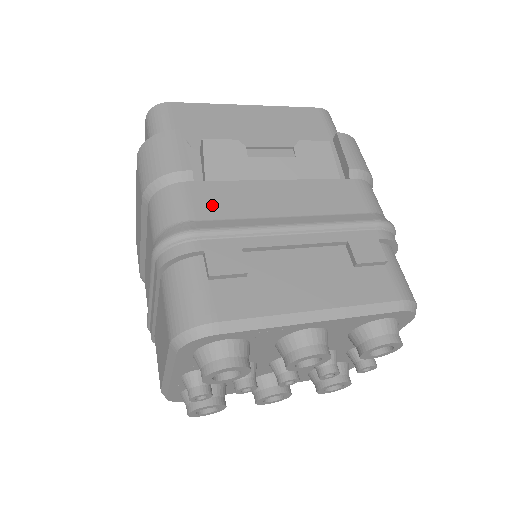
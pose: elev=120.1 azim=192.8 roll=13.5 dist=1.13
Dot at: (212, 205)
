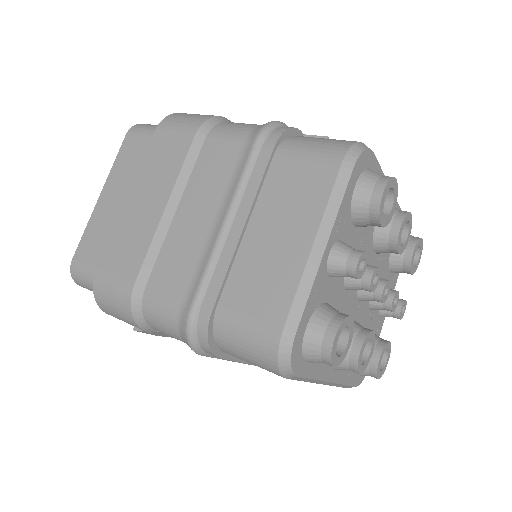
Dot at: occluded
